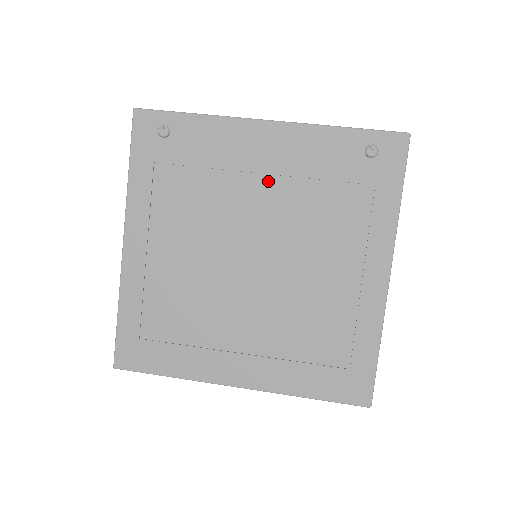
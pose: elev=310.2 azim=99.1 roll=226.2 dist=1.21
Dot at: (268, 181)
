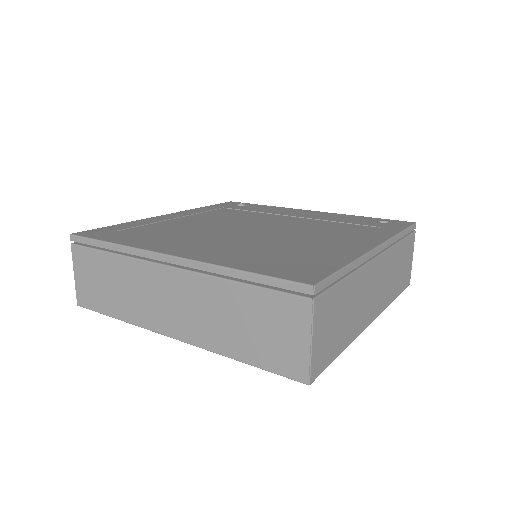
Dot at: (296, 218)
